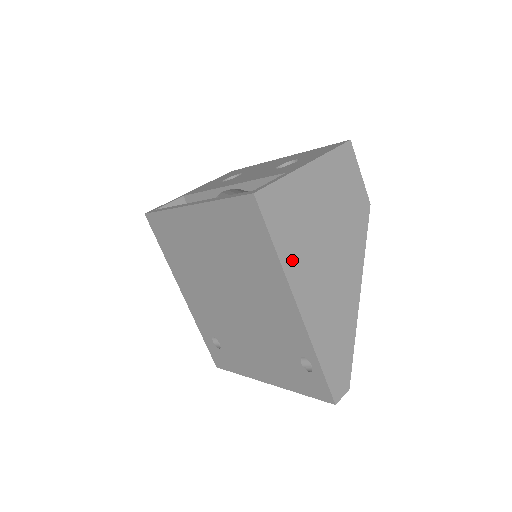
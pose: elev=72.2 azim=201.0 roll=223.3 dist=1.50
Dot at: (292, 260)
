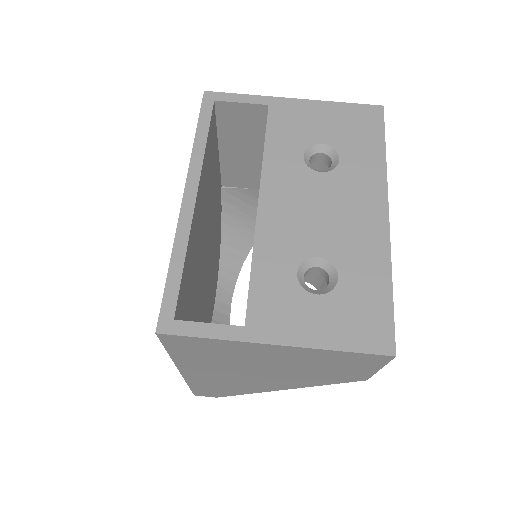
Dot at: (191, 362)
